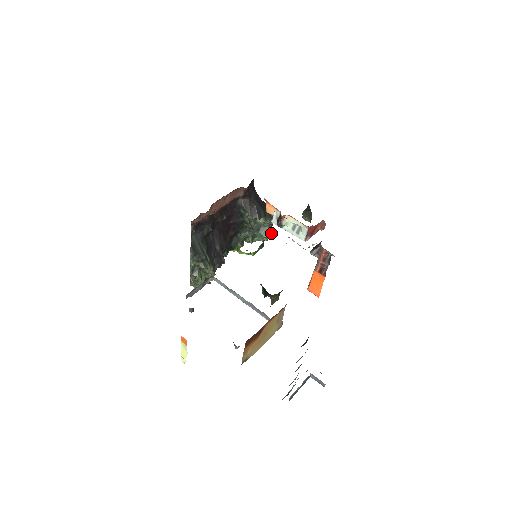
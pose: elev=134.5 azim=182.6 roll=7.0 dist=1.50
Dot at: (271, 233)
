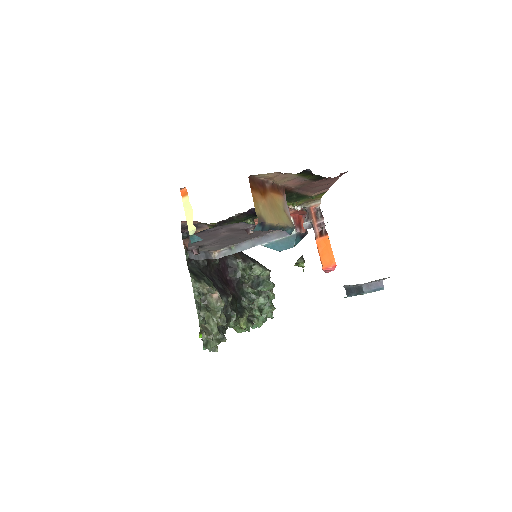
Dot at: (272, 283)
